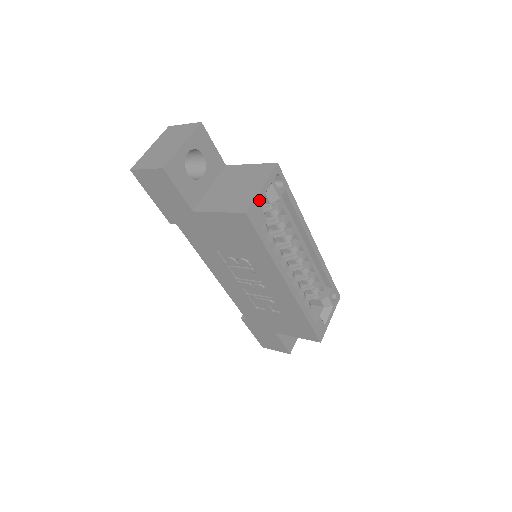
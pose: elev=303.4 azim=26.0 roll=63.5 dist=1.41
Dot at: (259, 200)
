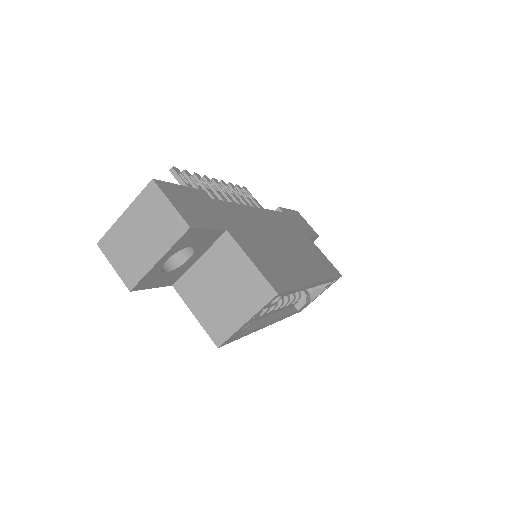
Dot at: (240, 329)
